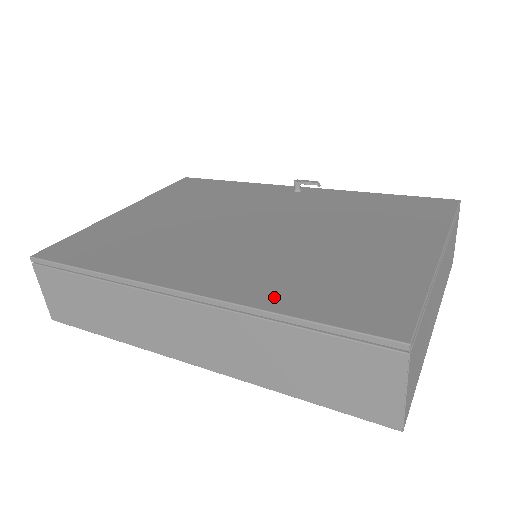
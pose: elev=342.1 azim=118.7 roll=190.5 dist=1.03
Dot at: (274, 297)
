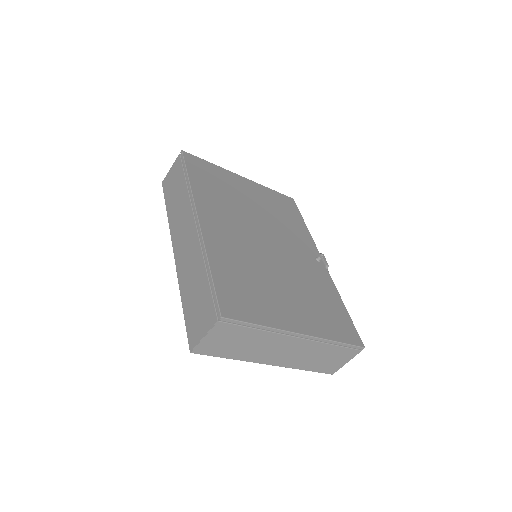
Dot at: (218, 259)
